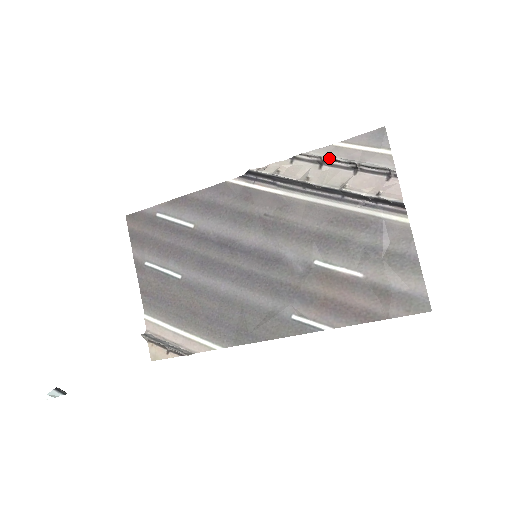
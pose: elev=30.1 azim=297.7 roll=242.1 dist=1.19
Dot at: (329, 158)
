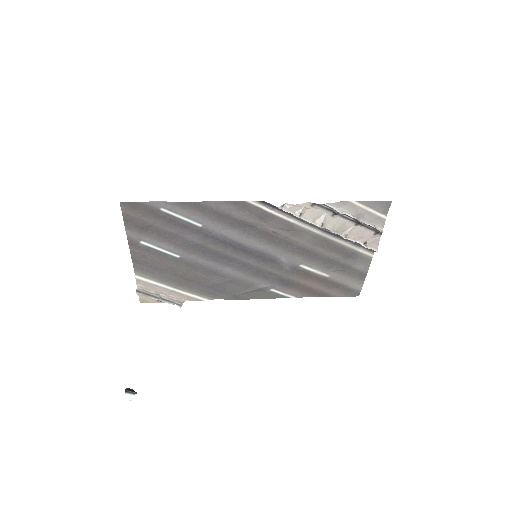
Dot at: (344, 214)
